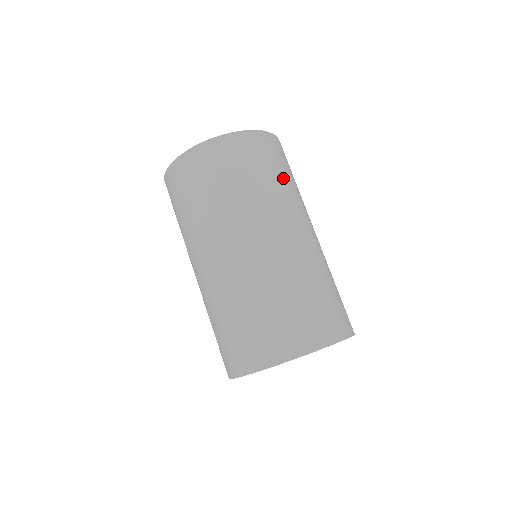
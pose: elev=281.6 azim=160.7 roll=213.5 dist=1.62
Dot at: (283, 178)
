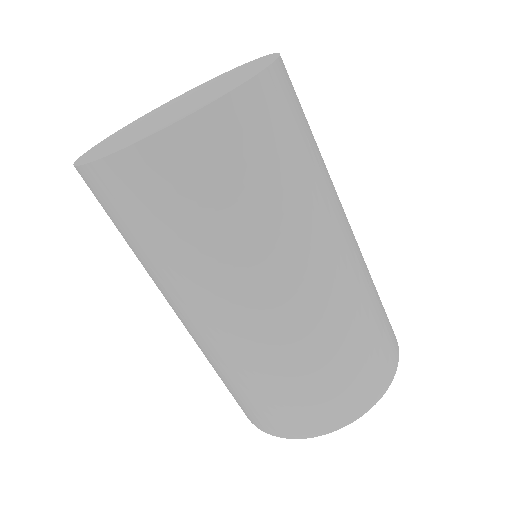
Dot at: (181, 241)
